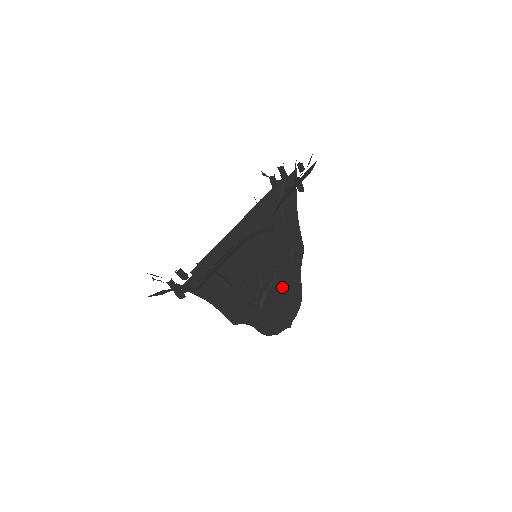
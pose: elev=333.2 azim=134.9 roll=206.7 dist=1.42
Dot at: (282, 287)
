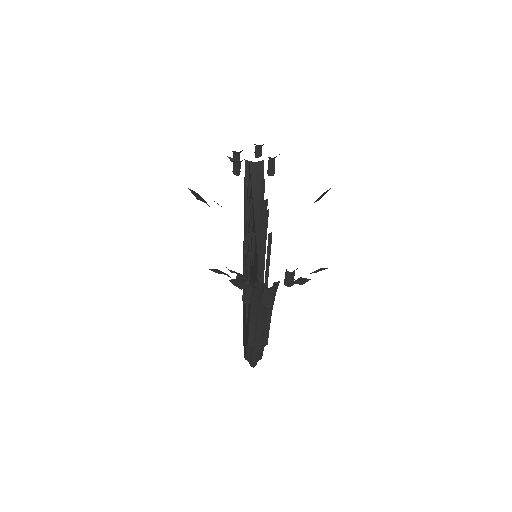
Dot at: occluded
